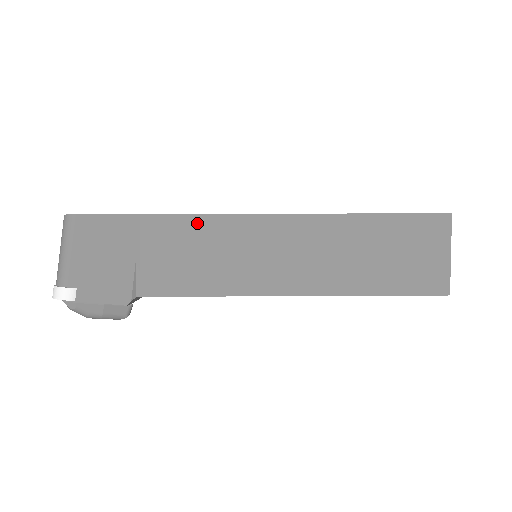
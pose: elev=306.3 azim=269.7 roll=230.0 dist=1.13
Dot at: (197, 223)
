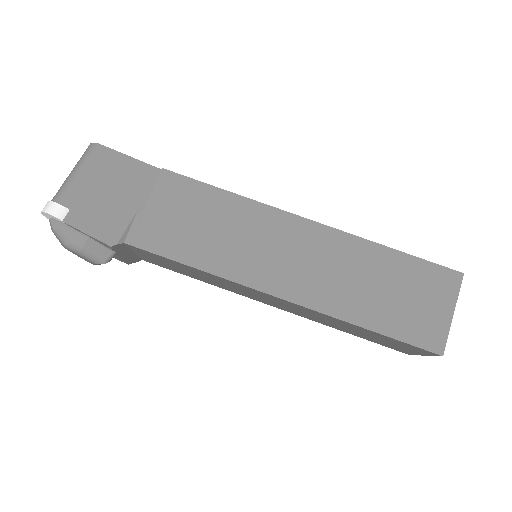
Dot at: (213, 195)
